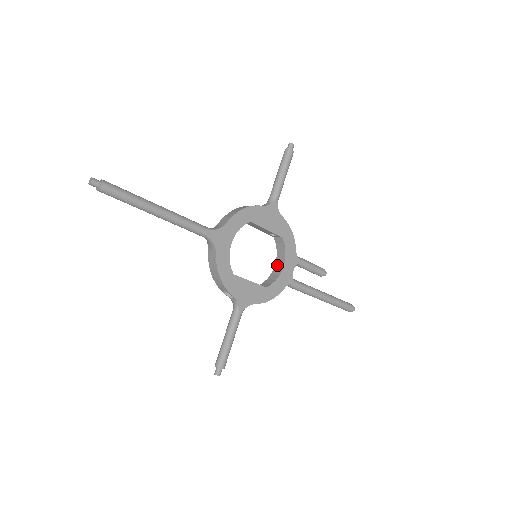
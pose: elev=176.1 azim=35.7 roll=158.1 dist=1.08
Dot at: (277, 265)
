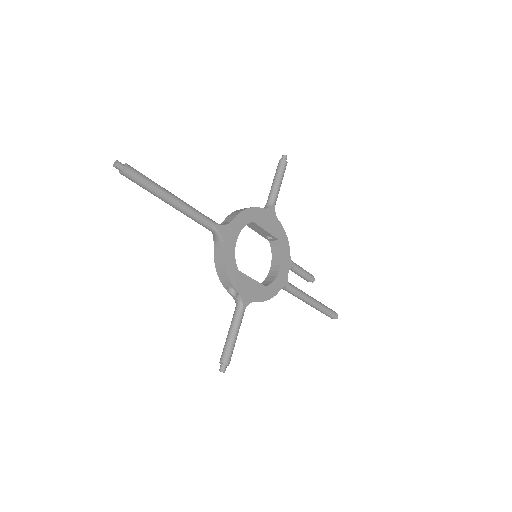
Dot at: (273, 268)
